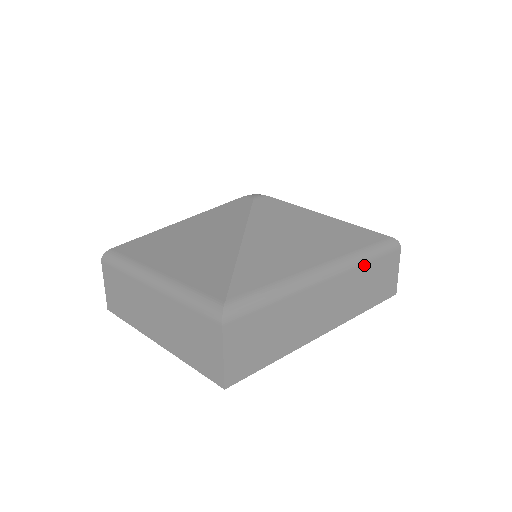
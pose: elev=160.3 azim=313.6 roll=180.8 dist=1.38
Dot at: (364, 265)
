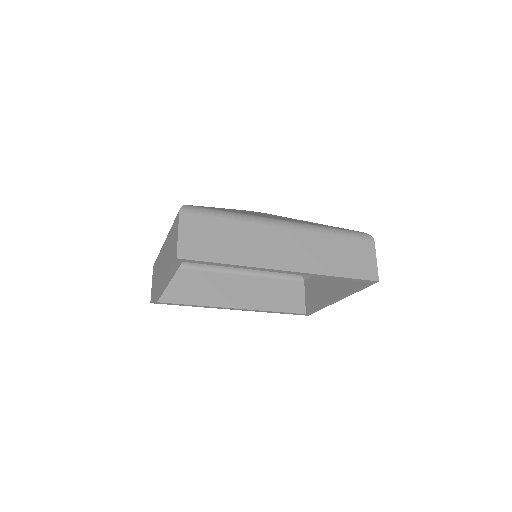
Dot at: (326, 234)
